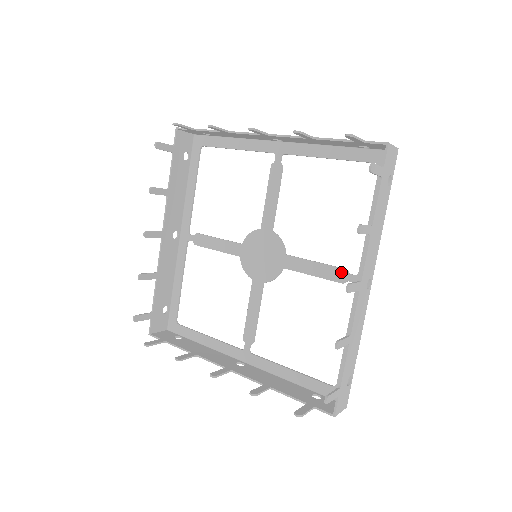
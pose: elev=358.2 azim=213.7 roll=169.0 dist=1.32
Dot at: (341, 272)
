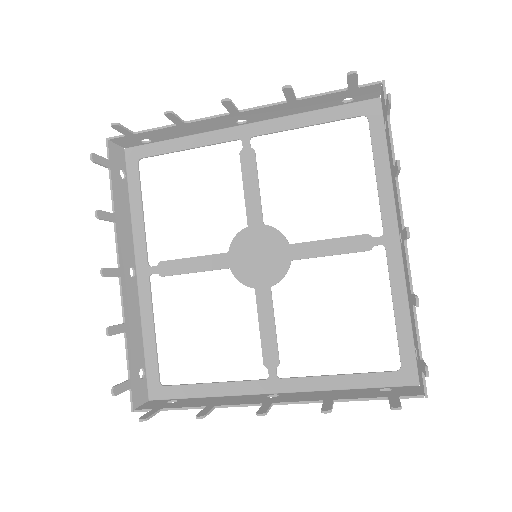
Dot at: (363, 239)
